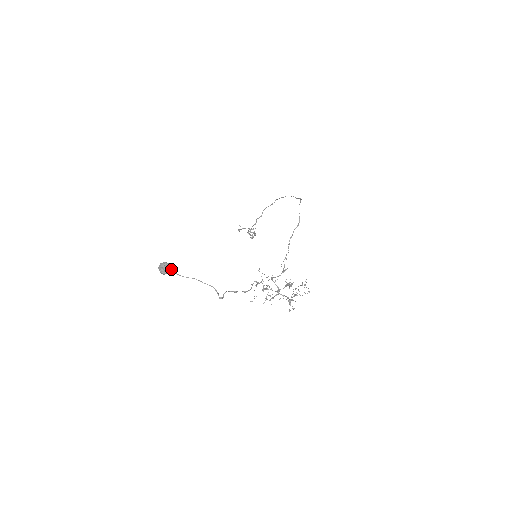
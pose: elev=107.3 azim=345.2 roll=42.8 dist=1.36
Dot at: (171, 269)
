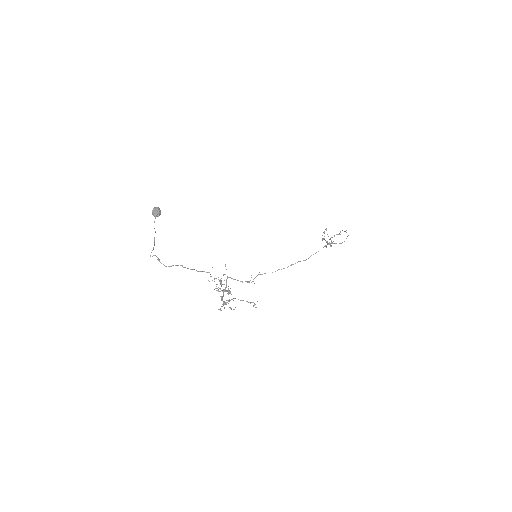
Dot at: (156, 215)
